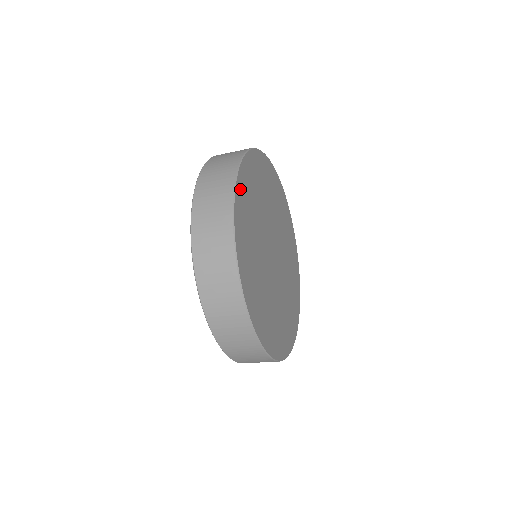
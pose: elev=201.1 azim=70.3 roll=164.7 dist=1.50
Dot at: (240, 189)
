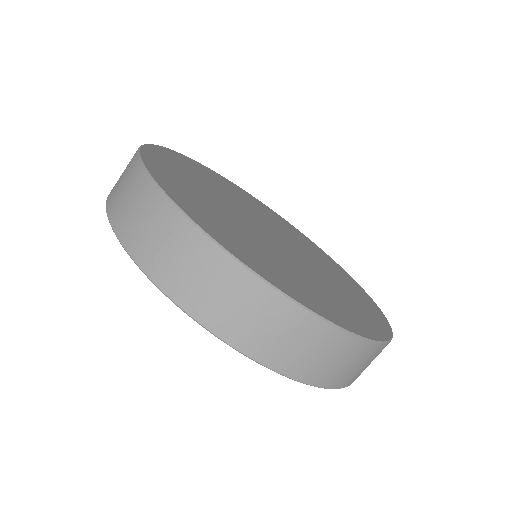
Dot at: (176, 156)
